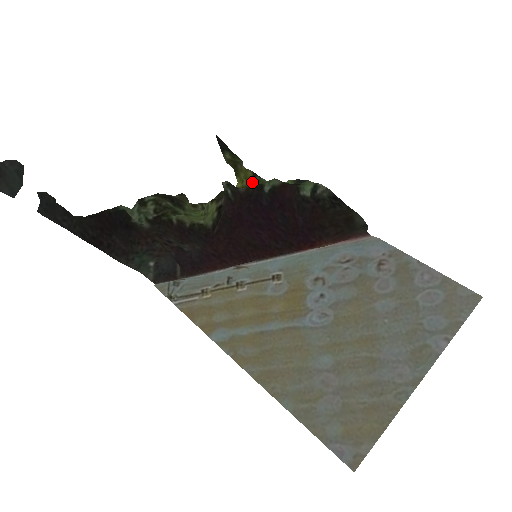
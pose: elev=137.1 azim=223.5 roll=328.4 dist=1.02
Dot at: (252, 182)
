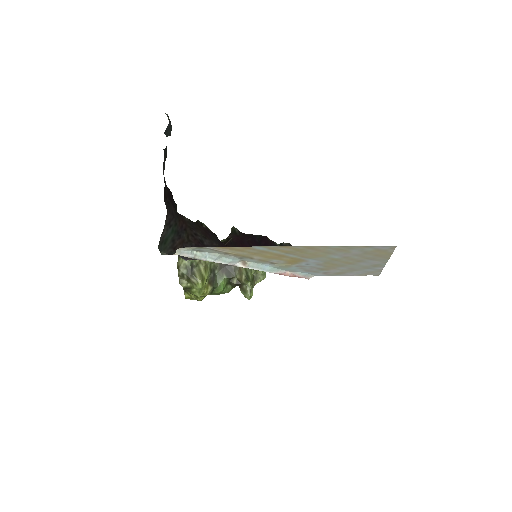
Dot at: occluded
